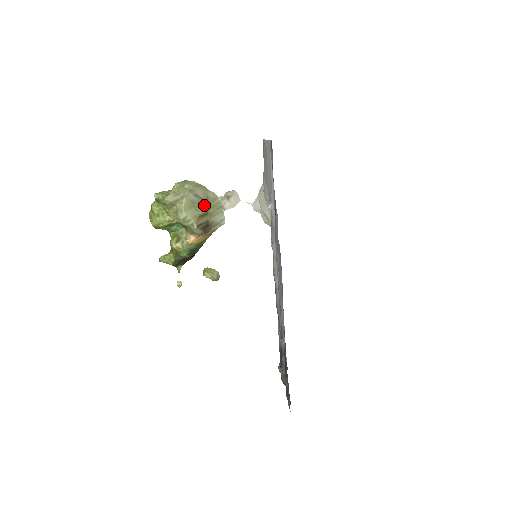
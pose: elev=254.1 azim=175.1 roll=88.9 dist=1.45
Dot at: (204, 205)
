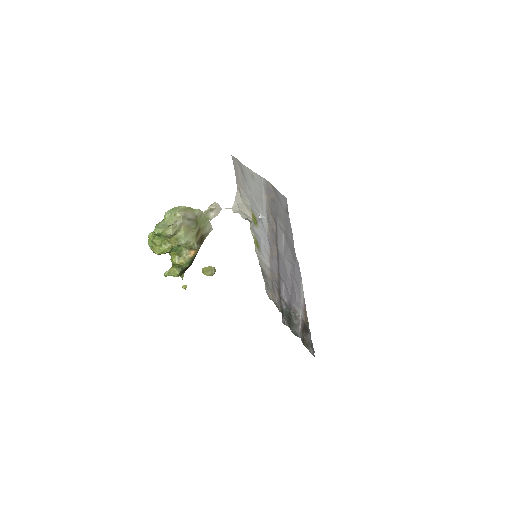
Dot at: (196, 224)
